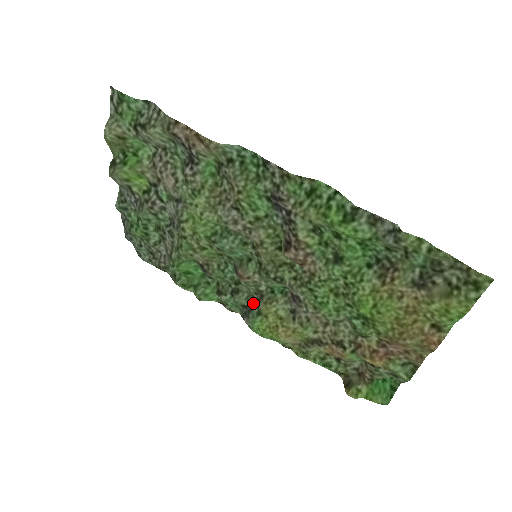
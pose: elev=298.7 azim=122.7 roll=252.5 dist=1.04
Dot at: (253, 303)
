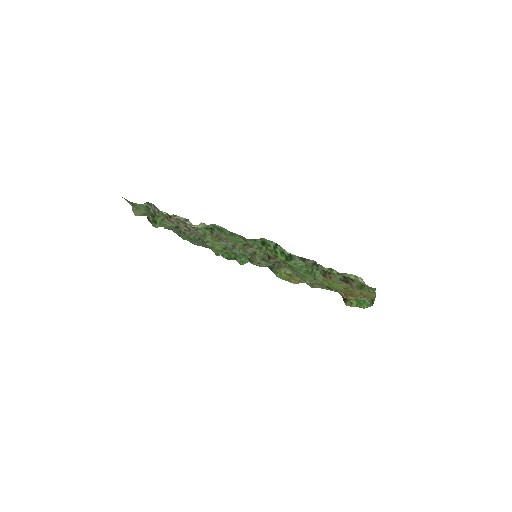
Dot at: occluded
